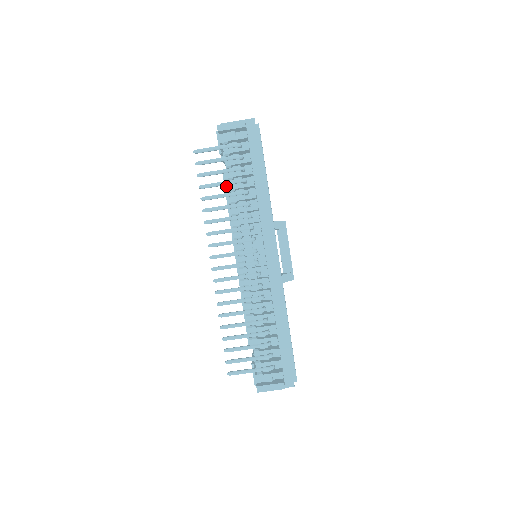
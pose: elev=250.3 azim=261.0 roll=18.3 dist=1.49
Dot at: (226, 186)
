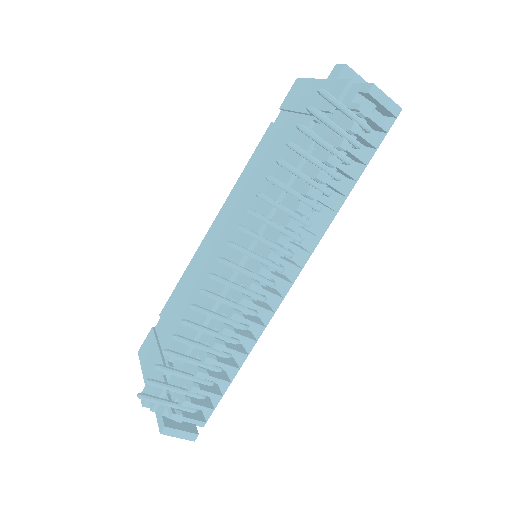
Dot at: (320, 171)
